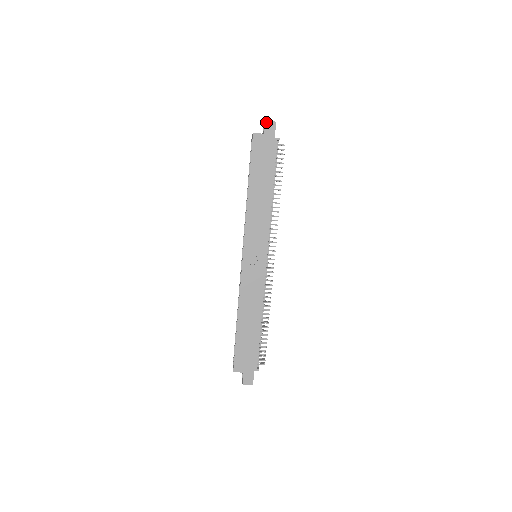
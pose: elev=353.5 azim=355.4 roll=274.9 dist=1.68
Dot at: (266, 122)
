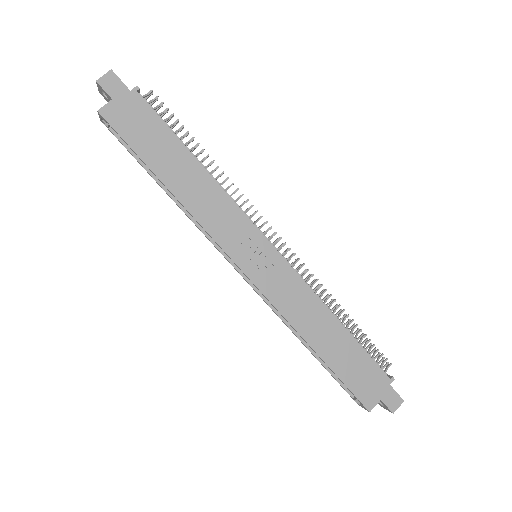
Dot at: (99, 82)
